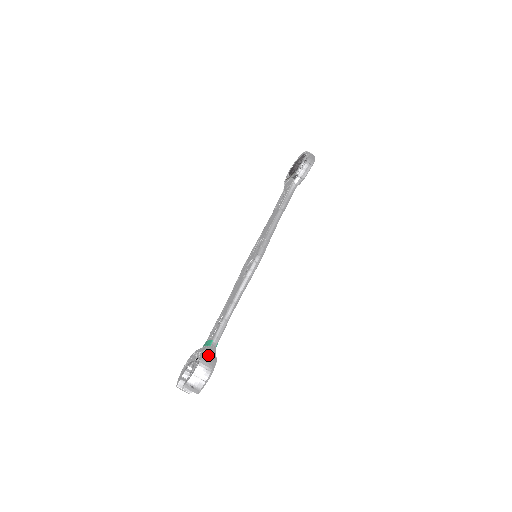
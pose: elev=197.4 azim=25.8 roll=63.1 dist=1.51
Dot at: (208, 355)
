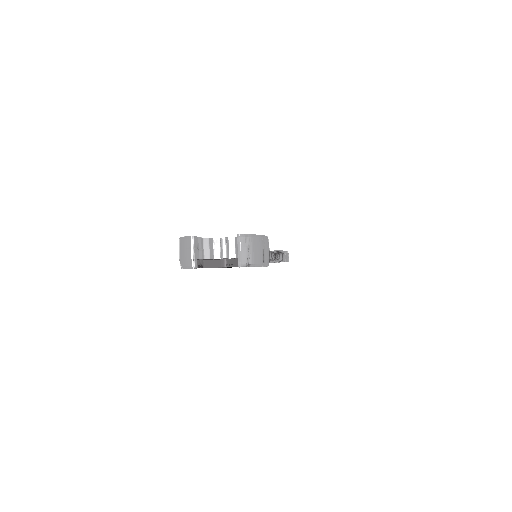
Dot at: occluded
